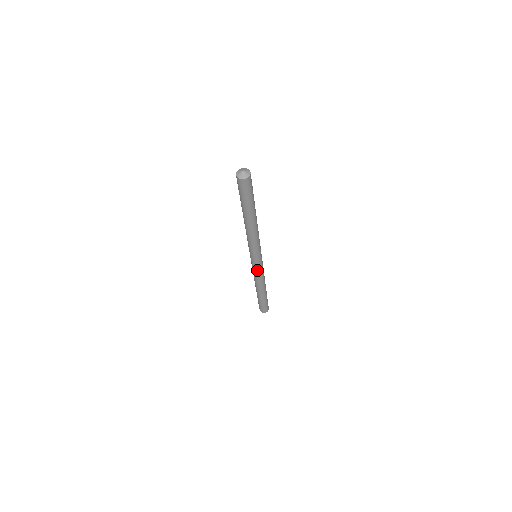
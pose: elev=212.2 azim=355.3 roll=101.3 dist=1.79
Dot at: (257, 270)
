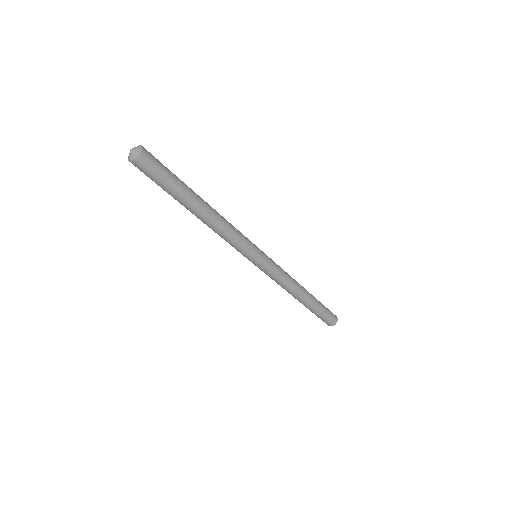
Dot at: (273, 271)
